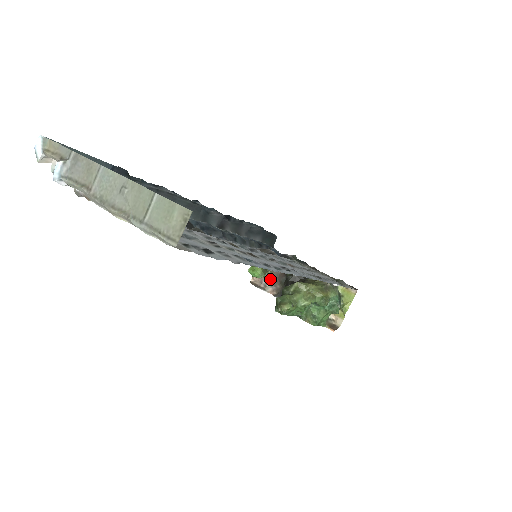
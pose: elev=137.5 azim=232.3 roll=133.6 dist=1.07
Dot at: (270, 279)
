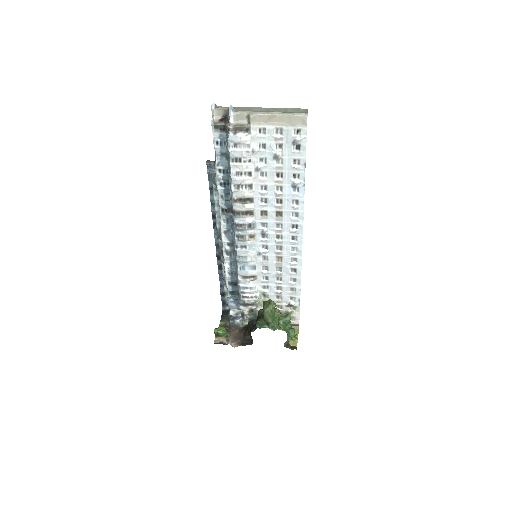
Dot at: (230, 338)
